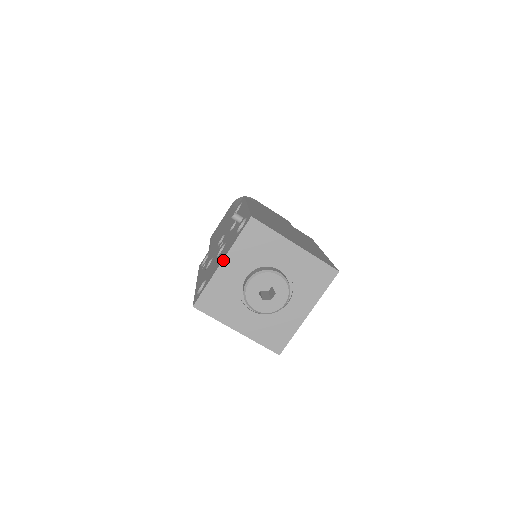
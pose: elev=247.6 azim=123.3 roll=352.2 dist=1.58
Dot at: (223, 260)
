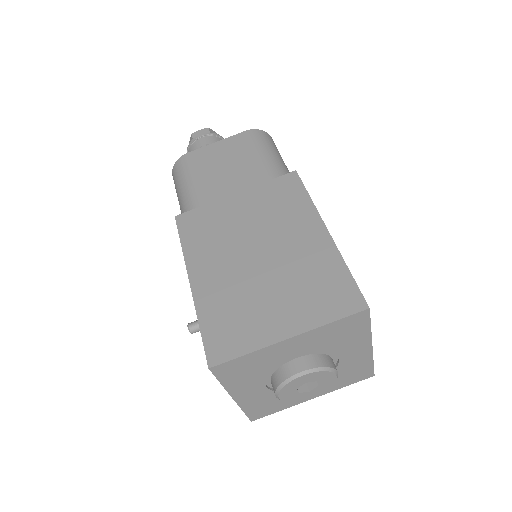
Dot at: (232, 397)
